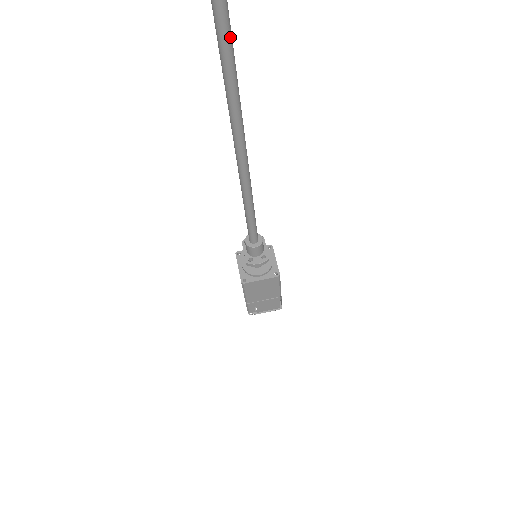
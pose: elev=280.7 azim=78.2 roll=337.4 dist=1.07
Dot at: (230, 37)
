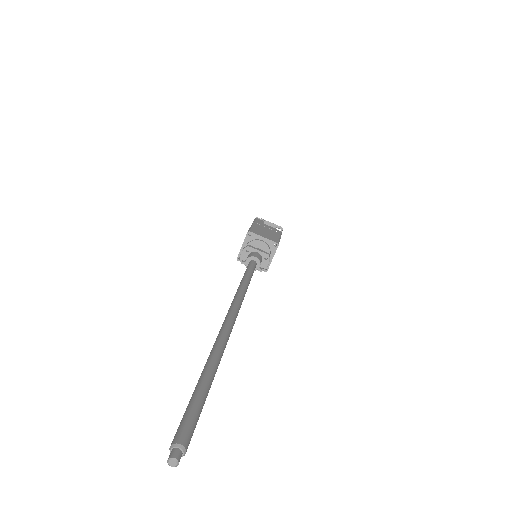
Dot at: (218, 361)
